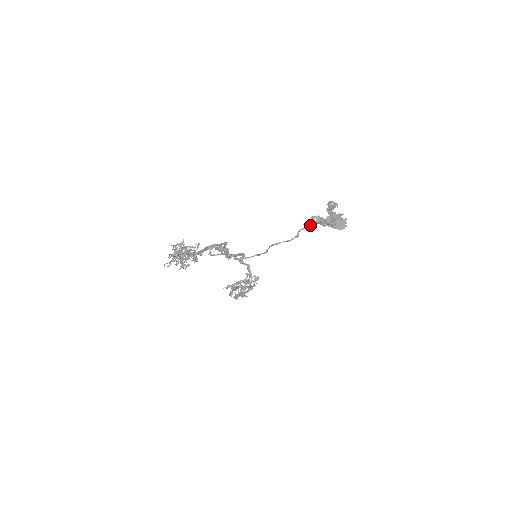
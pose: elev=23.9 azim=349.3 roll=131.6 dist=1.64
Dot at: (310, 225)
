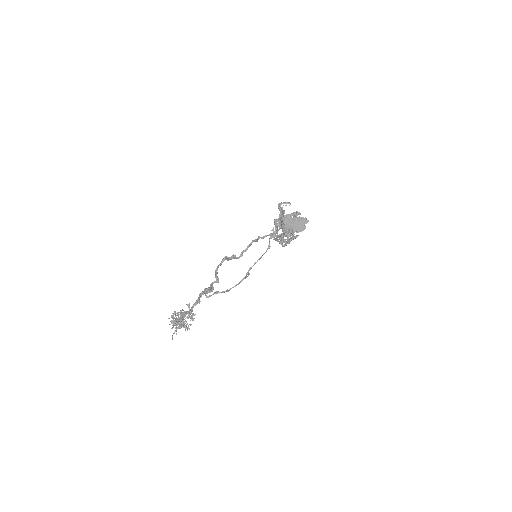
Dot at: (275, 230)
